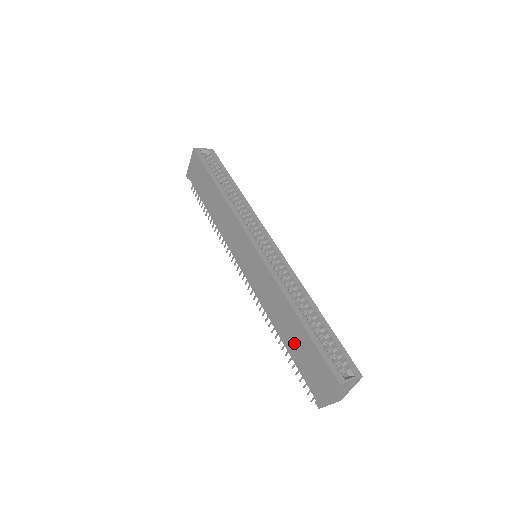
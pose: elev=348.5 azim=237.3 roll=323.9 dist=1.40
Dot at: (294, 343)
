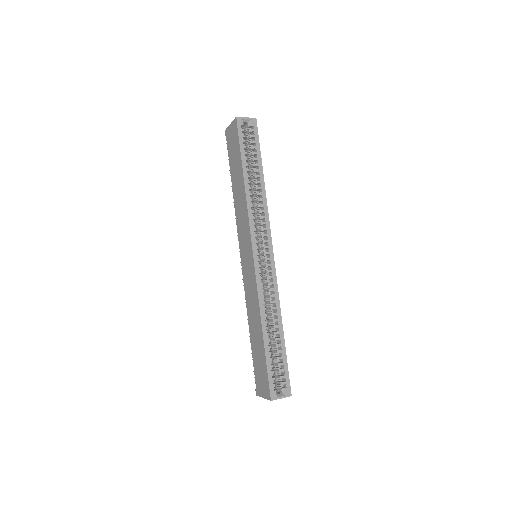
Dot at: (256, 348)
